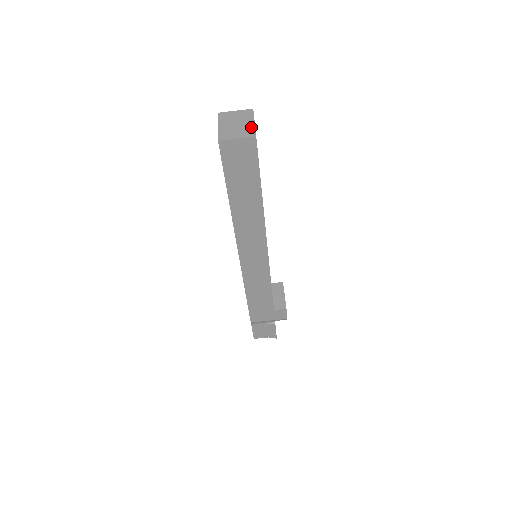
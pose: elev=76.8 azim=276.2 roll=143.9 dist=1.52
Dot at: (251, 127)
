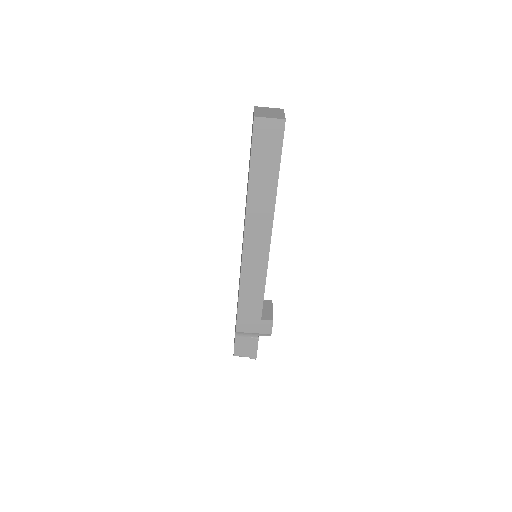
Dot at: (282, 115)
